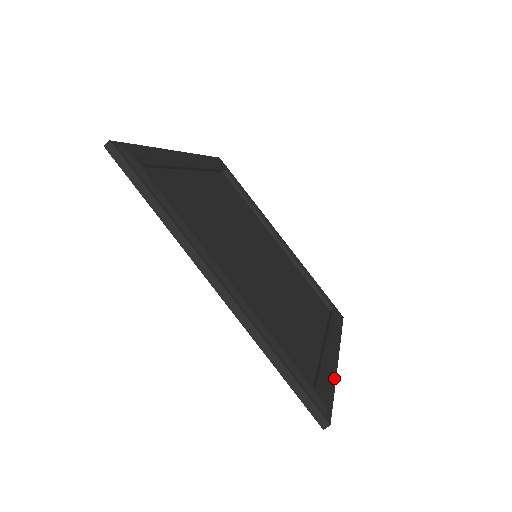
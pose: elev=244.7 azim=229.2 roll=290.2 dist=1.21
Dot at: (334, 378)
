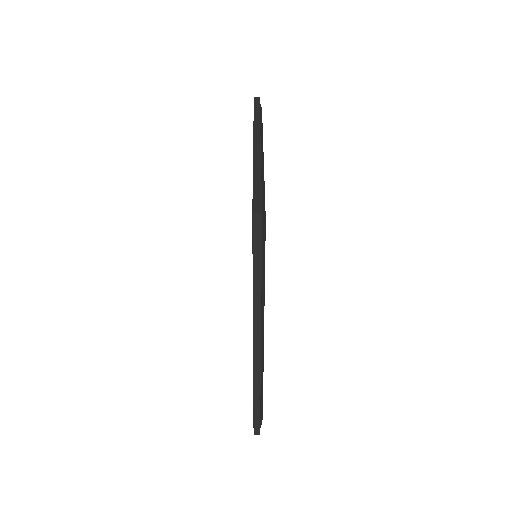
Dot at: occluded
